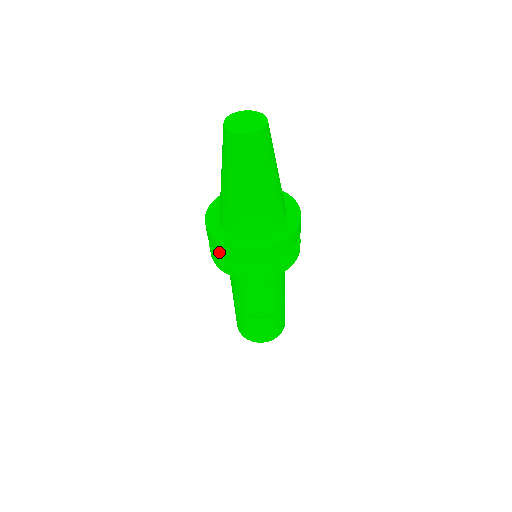
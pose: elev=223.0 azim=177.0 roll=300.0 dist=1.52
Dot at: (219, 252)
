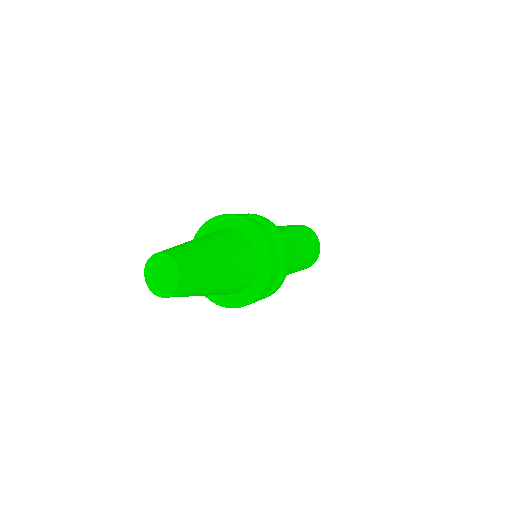
Dot at: occluded
